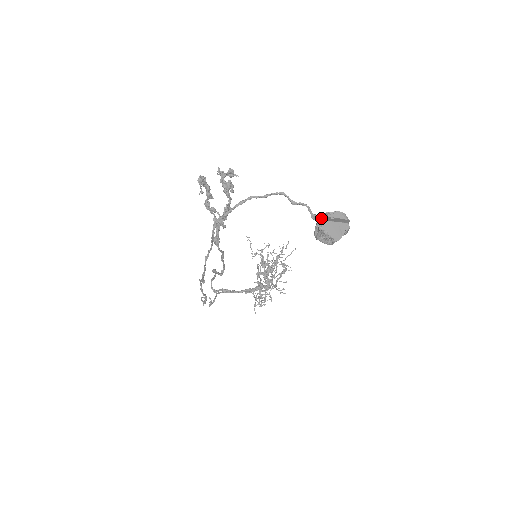
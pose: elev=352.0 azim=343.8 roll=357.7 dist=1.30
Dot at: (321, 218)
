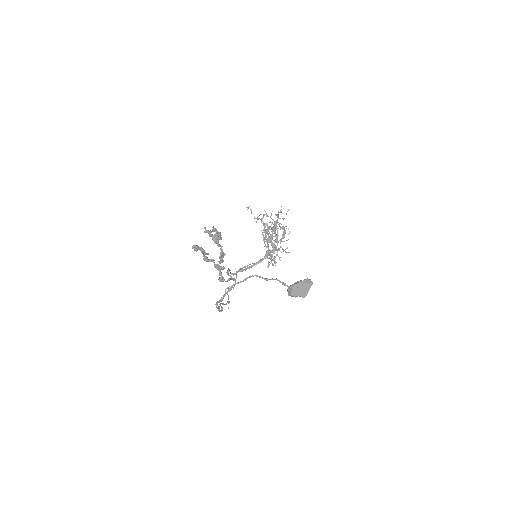
Dot at: (289, 288)
